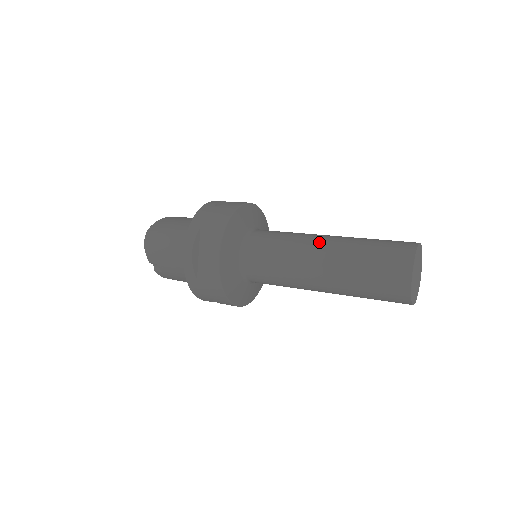
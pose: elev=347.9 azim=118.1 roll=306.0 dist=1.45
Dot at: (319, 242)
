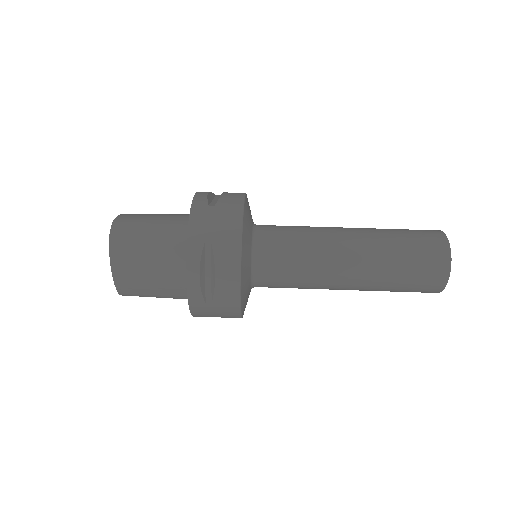
Dot at: (342, 287)
